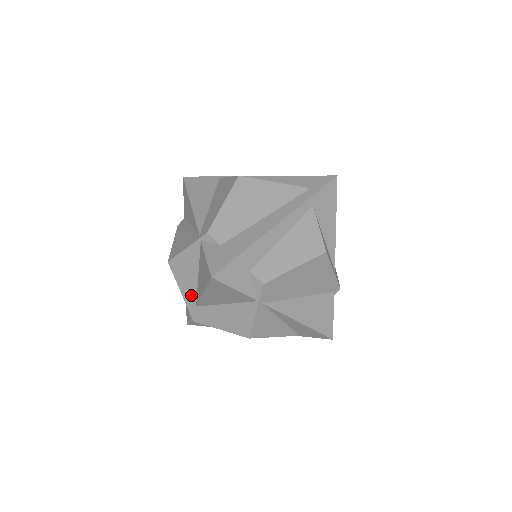
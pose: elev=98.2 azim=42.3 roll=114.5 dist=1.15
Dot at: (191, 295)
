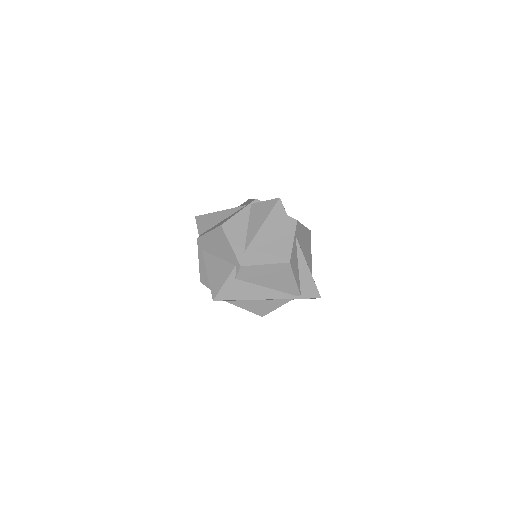
Dot at: (240, 245)
